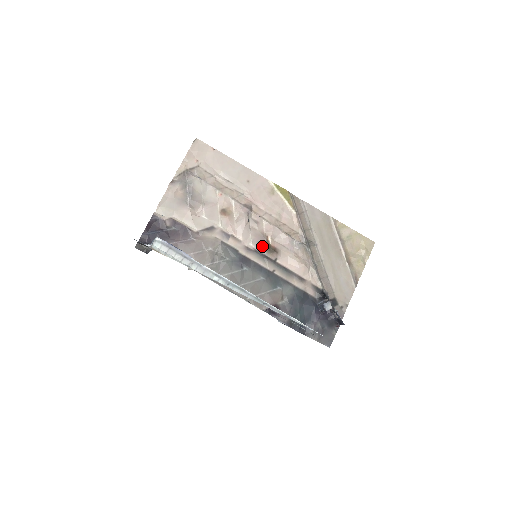
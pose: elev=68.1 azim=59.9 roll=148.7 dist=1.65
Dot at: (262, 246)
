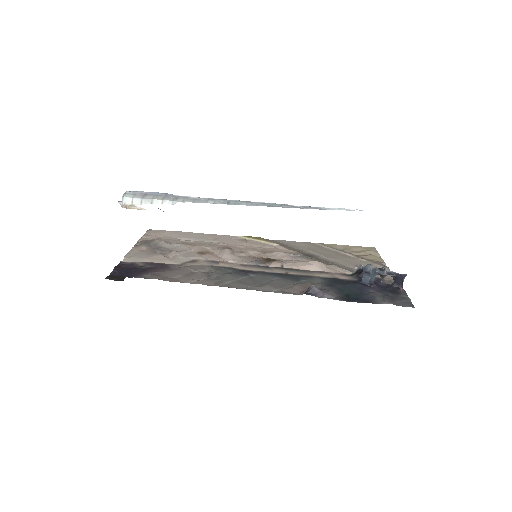
Dot at: (259, 263)
